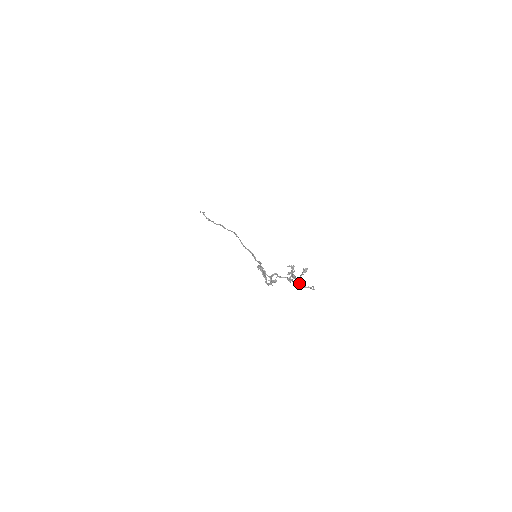
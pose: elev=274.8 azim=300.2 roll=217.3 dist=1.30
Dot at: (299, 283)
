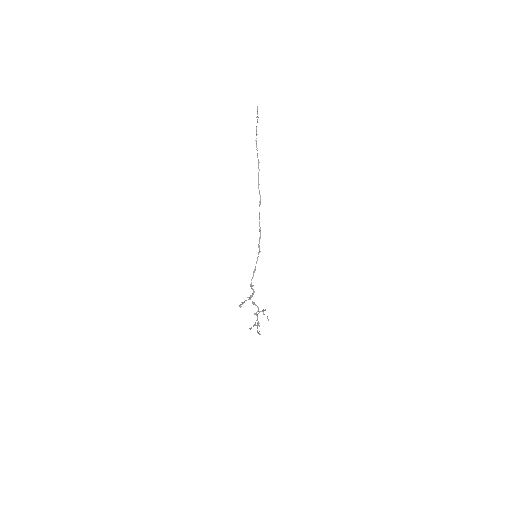
Dot at: (257, 325)
